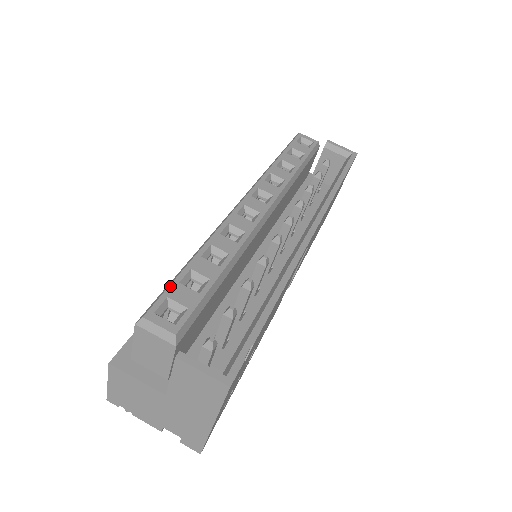
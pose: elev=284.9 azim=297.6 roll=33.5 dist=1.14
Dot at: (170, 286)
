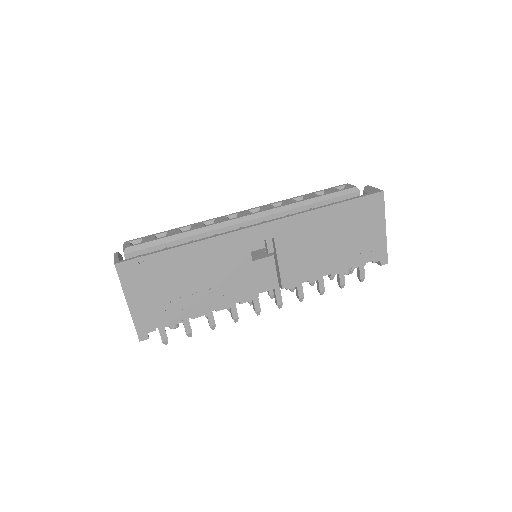
Dot at: (149, 235)
